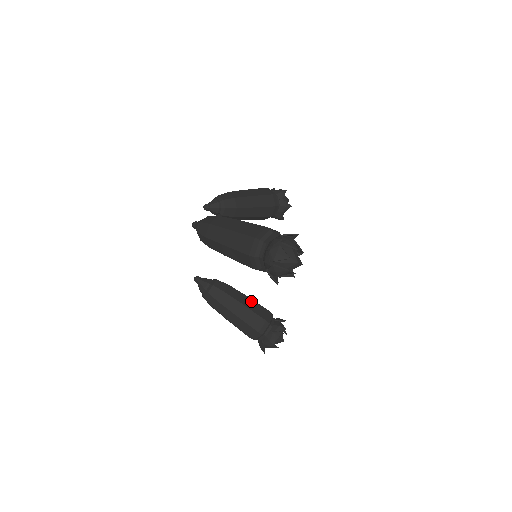
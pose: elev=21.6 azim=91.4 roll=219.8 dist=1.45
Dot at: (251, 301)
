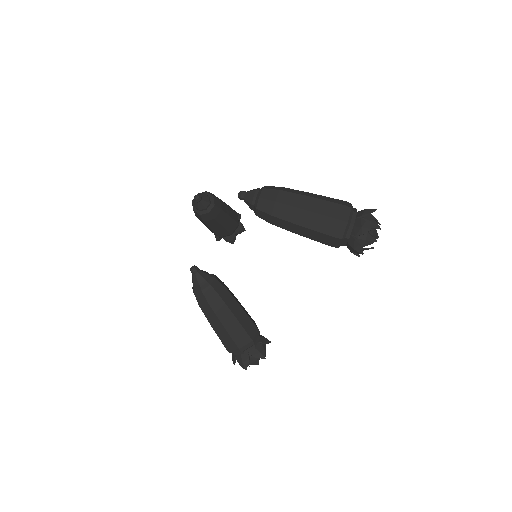
Dot at: (242, 306)
